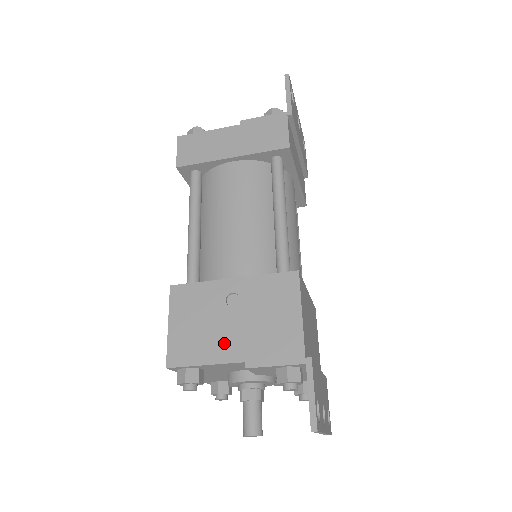
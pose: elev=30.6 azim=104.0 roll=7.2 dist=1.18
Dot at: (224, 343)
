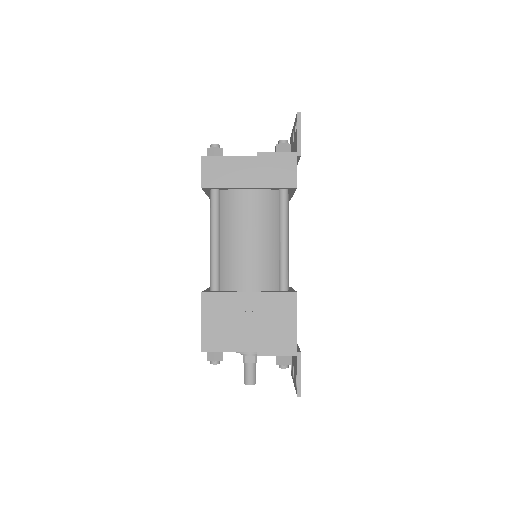
Dot at: (243, 338)
